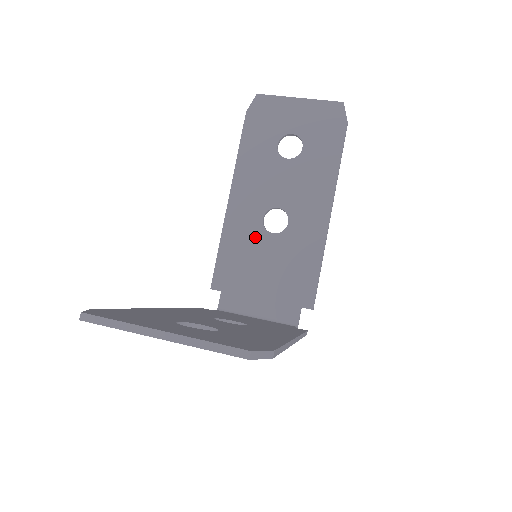
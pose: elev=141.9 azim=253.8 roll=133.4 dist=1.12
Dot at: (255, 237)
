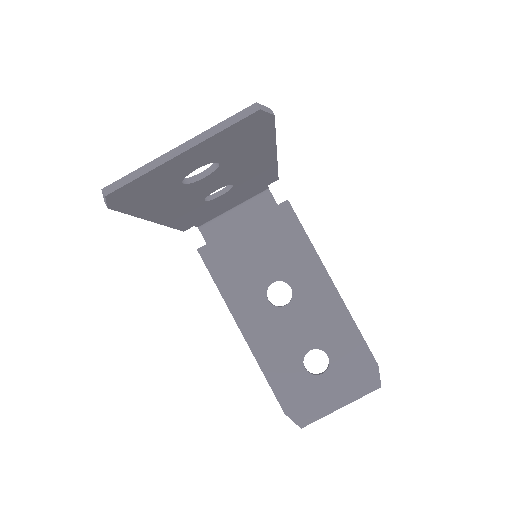
Dot at: (204, 207)
